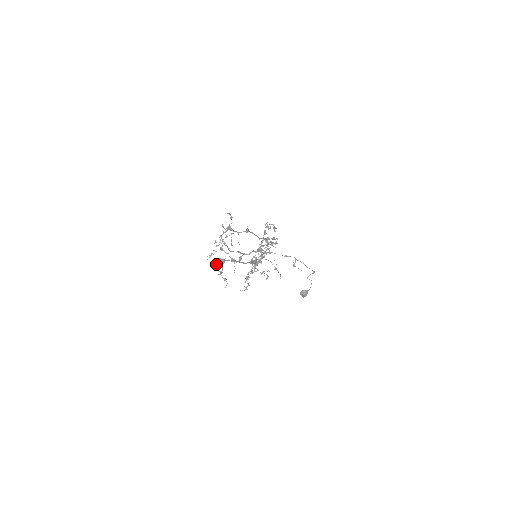
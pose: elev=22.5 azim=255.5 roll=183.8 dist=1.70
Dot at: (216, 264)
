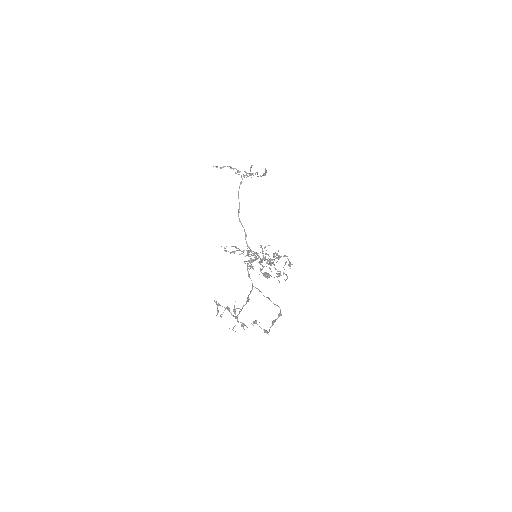
Dot at: occluded
